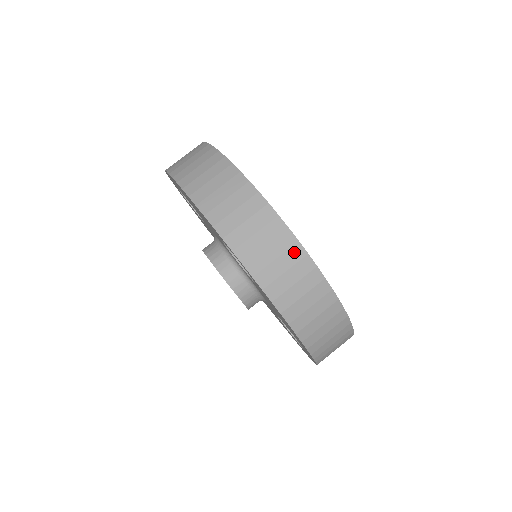
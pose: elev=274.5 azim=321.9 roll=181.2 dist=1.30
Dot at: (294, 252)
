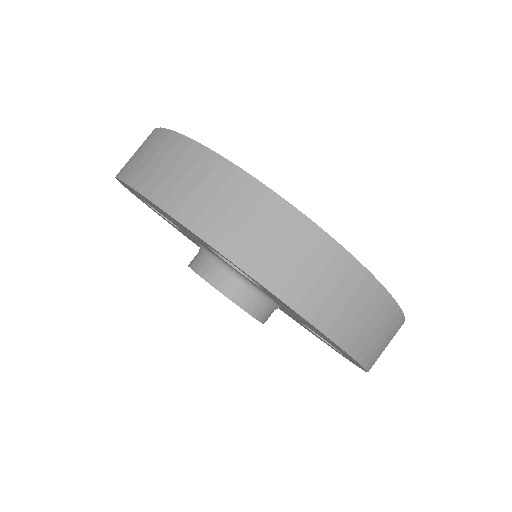
Dot at: (307, 235)
